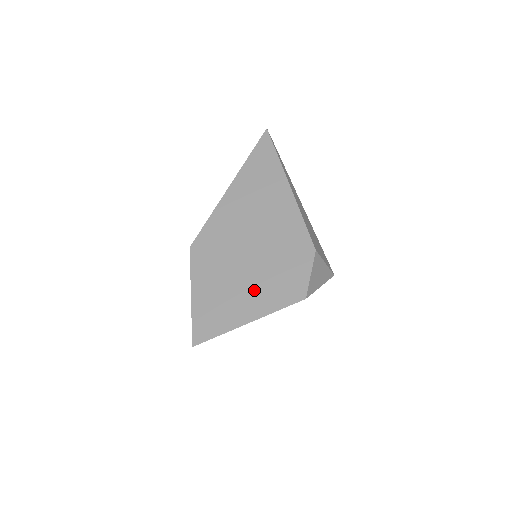
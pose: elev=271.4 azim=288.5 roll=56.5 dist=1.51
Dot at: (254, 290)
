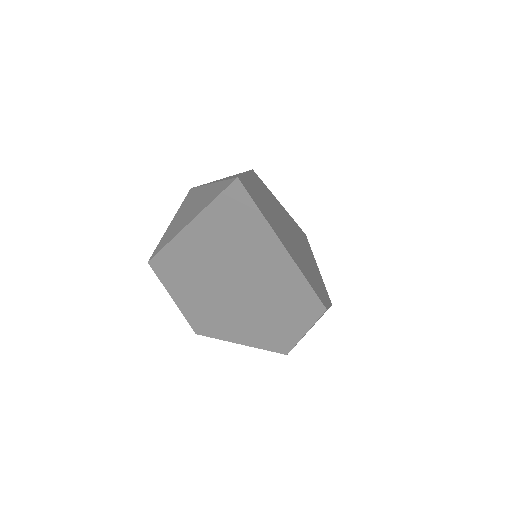
Dot at: (292, 248)
